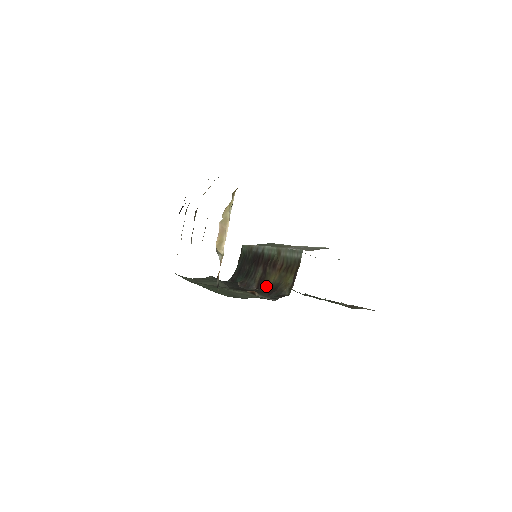
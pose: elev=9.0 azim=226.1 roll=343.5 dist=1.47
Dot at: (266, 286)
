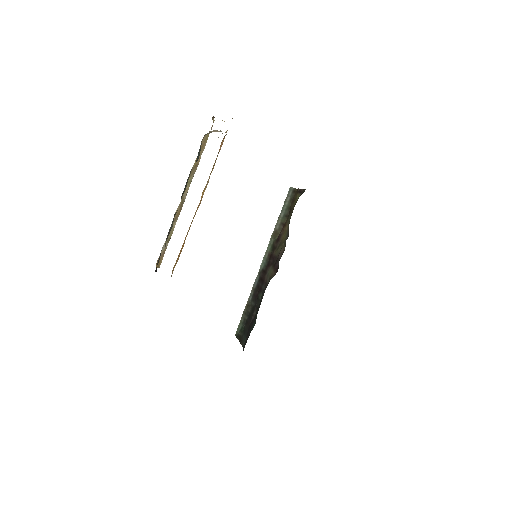
Dot at: (284, 248)
